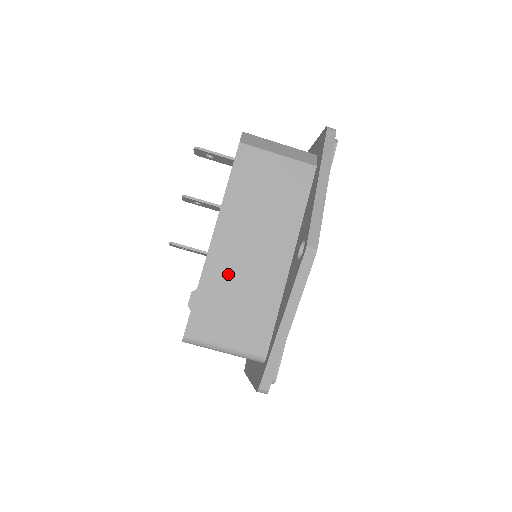
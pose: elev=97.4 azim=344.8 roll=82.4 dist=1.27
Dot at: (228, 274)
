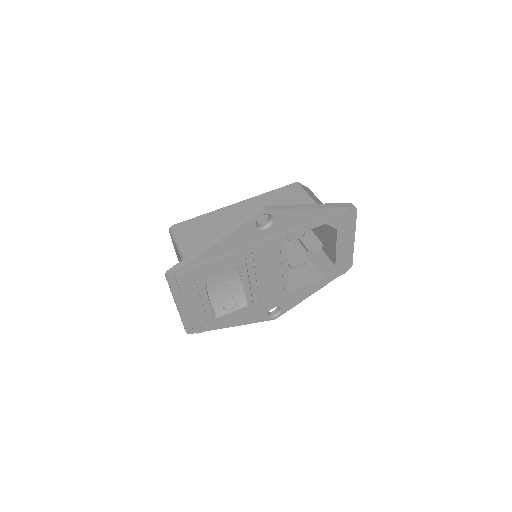
Dot at: (223, 220)
